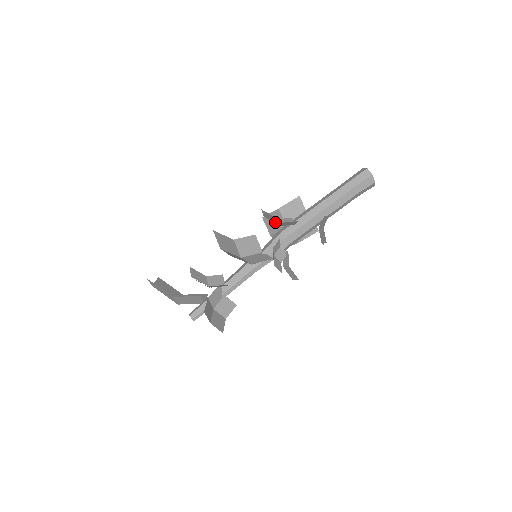
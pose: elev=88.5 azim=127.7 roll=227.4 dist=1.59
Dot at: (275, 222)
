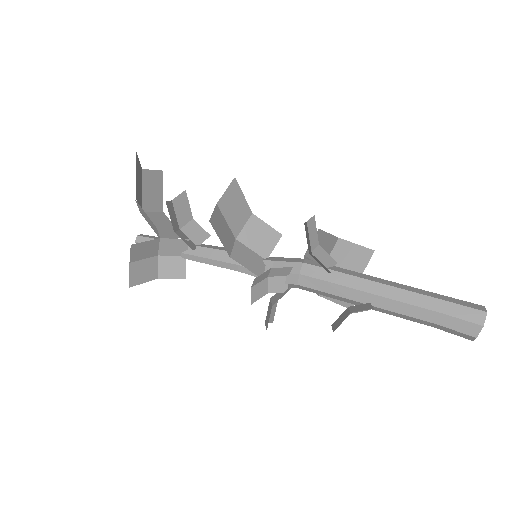
Dot at: occluded
